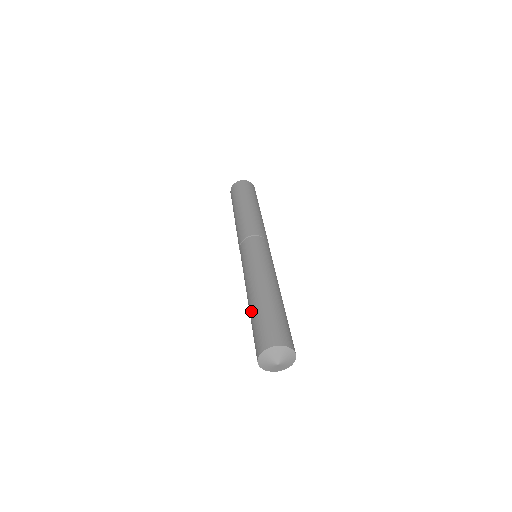
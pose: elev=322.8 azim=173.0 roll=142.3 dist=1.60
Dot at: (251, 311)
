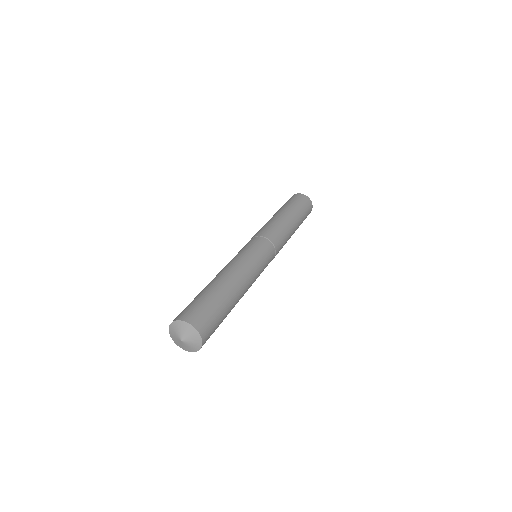
Dot at: occluded
